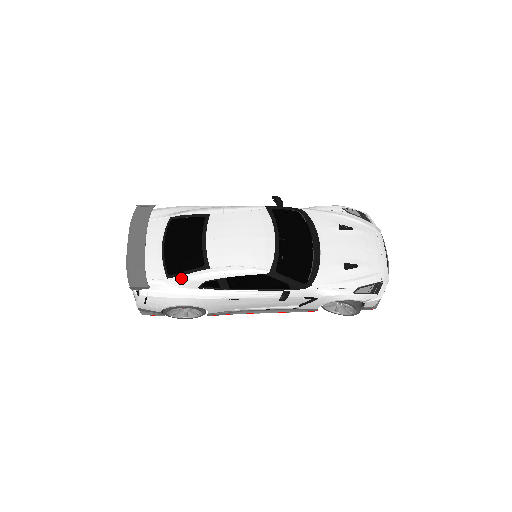
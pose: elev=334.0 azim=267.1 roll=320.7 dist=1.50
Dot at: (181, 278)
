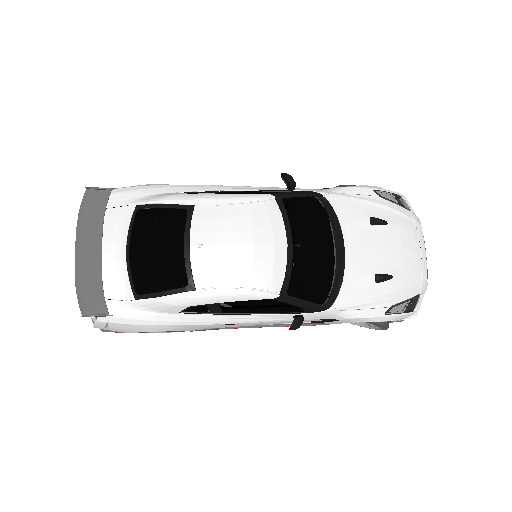
Dot at: (155, 301)
